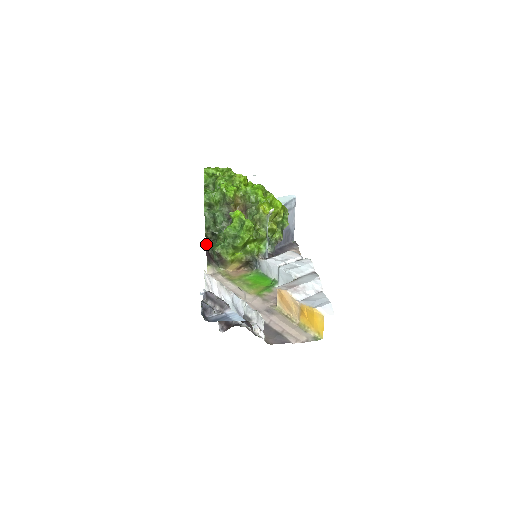
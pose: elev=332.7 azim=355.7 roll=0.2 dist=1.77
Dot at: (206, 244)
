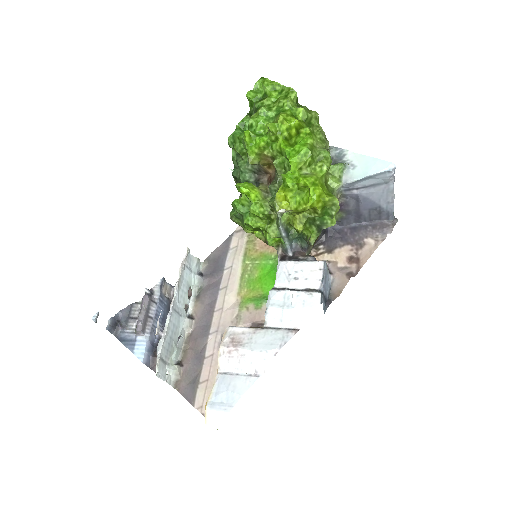
Dot at: occluded
